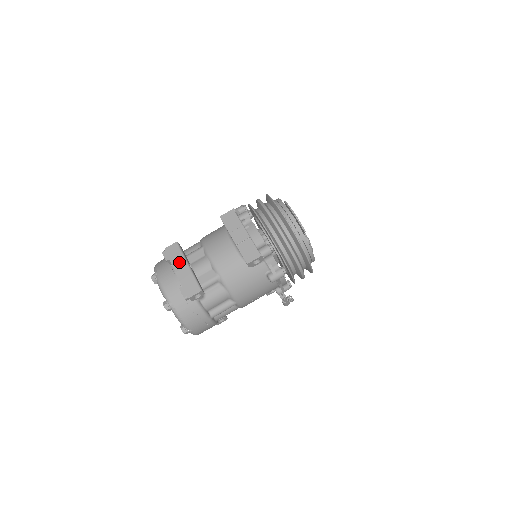
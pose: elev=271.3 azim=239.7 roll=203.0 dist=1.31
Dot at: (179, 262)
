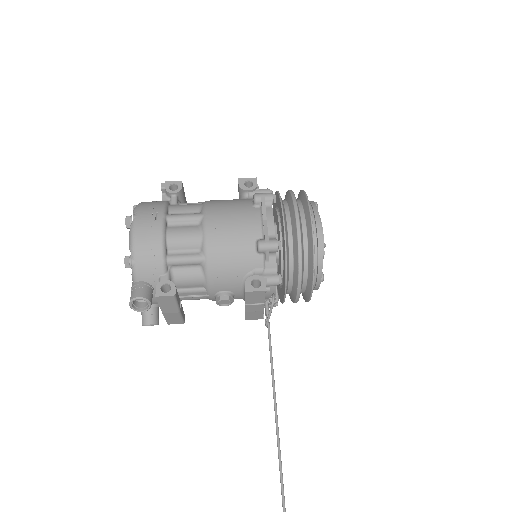
Dot at: occluded
